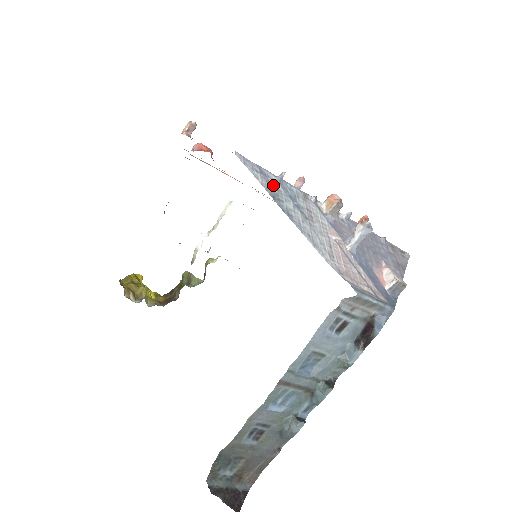
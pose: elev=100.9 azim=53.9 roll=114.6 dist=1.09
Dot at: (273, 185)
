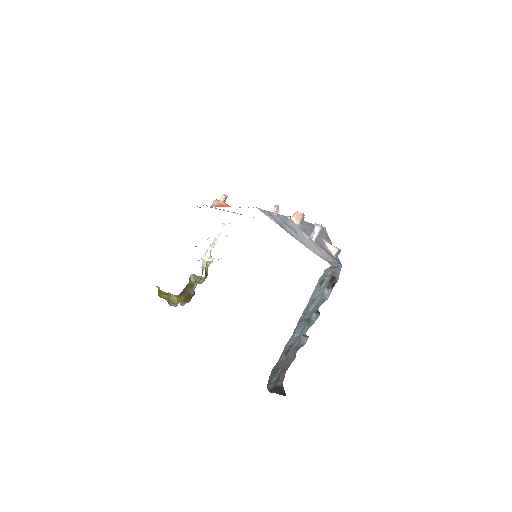
Dot at: (277, 220)
